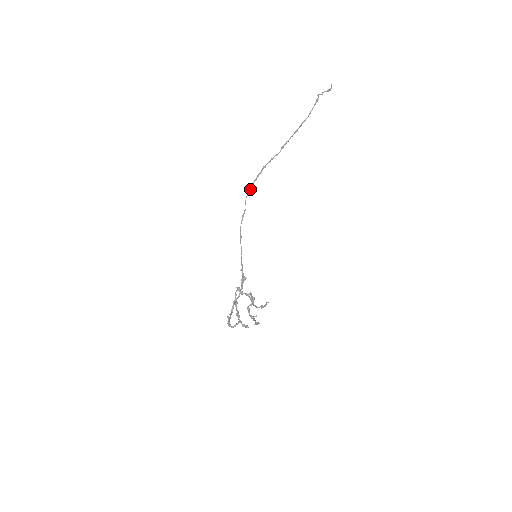
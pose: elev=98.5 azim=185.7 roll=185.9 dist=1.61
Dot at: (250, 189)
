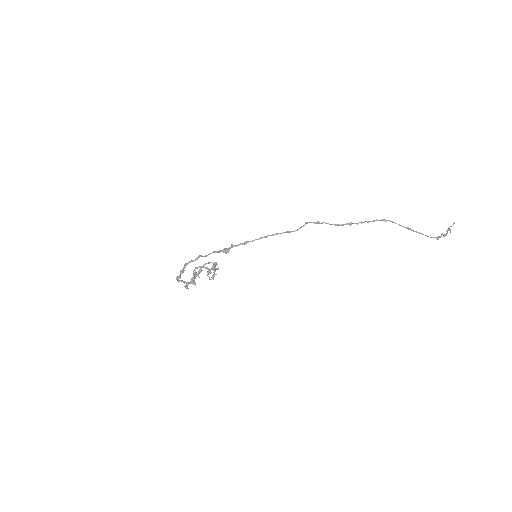
Dot at: occluded
